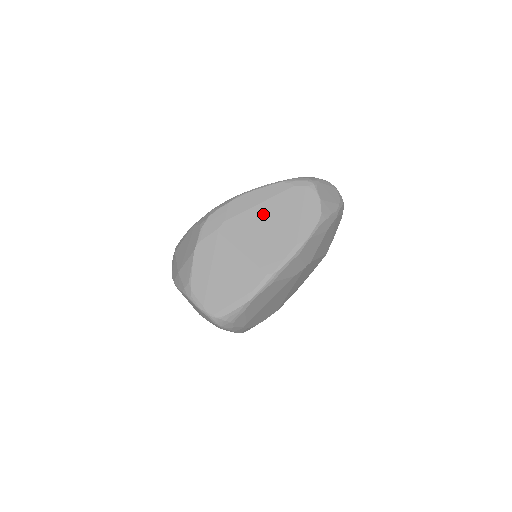
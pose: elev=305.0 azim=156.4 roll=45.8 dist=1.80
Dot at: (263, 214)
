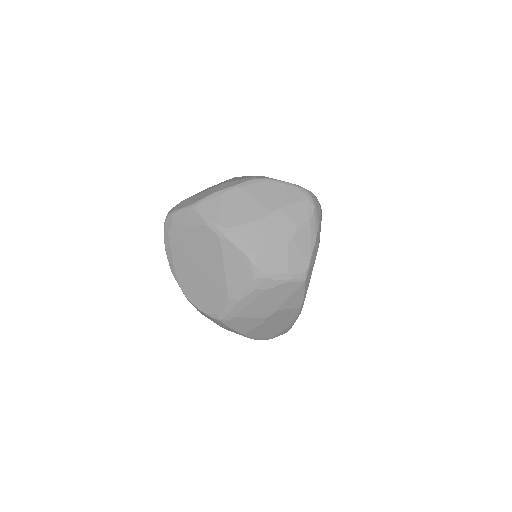
Dot at: occluded
